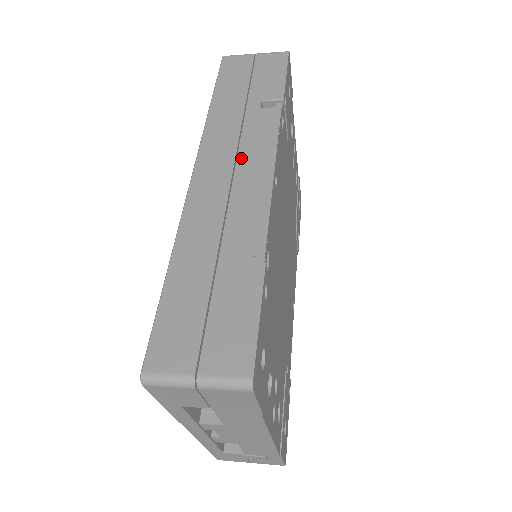
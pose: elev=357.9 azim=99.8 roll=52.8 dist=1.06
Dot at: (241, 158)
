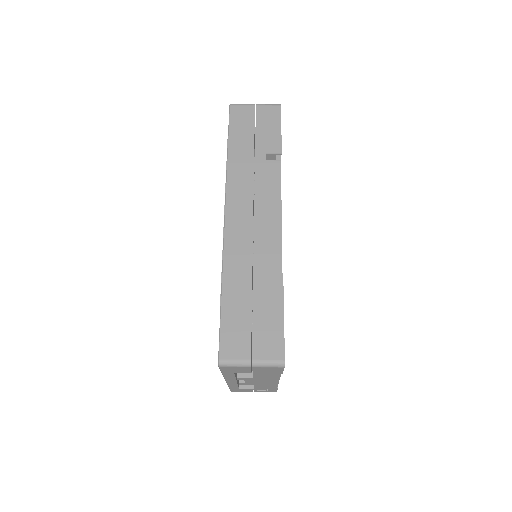
Dot at: (257, 205)
